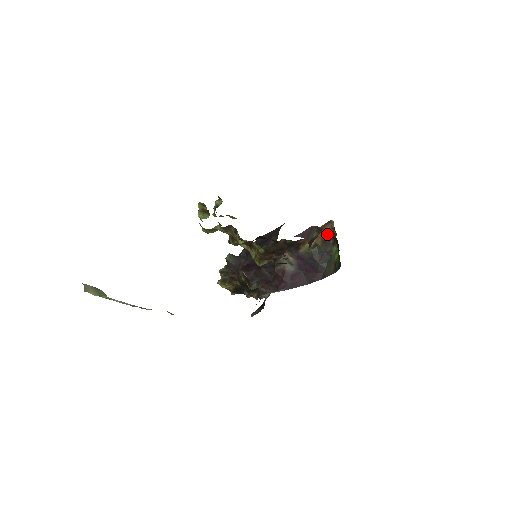
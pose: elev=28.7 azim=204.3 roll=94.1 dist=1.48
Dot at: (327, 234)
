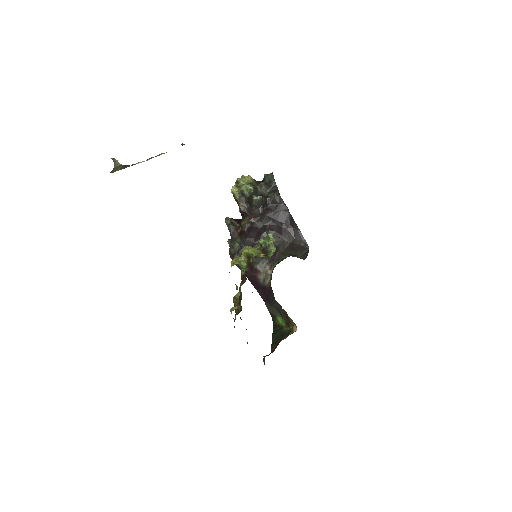
Dot at: (290, 319)
